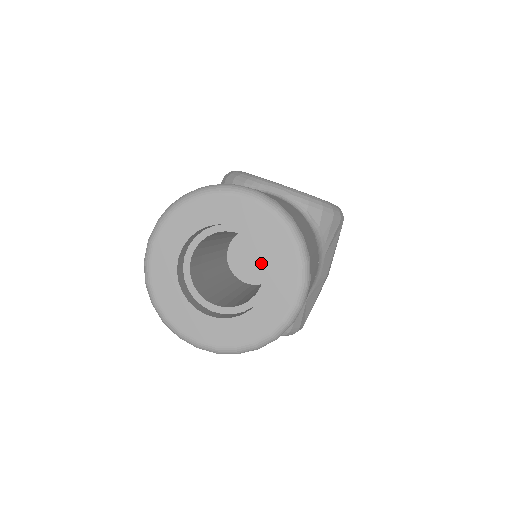
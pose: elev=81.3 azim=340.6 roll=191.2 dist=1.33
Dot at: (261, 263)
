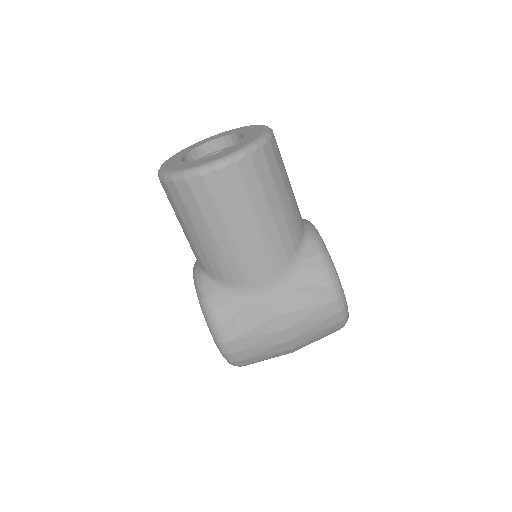
Dot at: occluded
